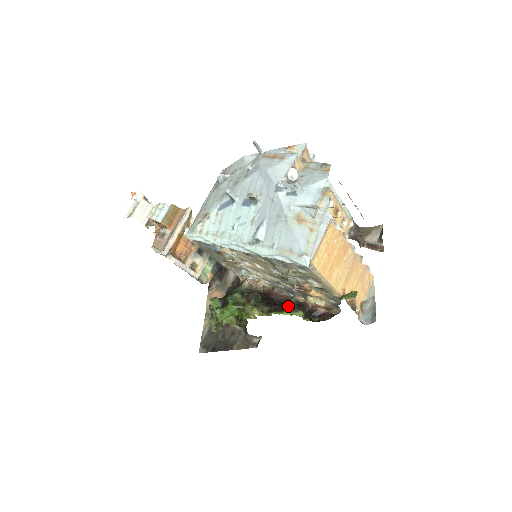
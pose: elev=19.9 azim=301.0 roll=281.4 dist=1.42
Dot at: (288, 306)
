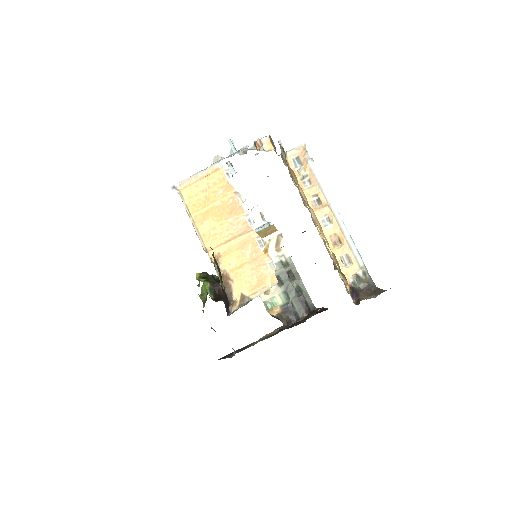
Dot at: occluded
